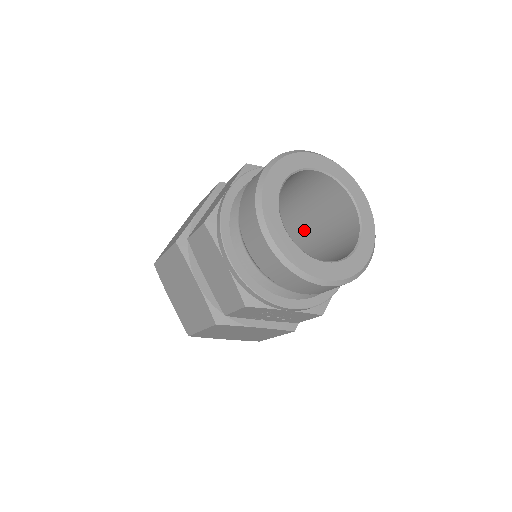
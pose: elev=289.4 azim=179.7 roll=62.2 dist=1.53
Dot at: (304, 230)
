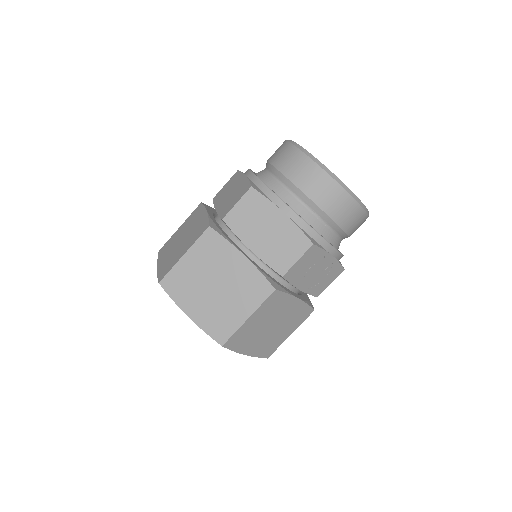
Dot at: occluded
